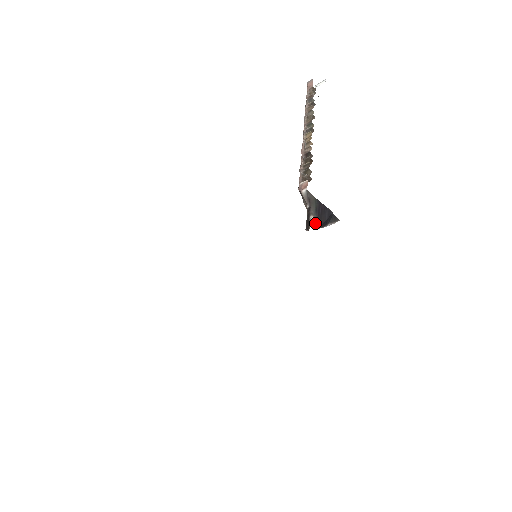
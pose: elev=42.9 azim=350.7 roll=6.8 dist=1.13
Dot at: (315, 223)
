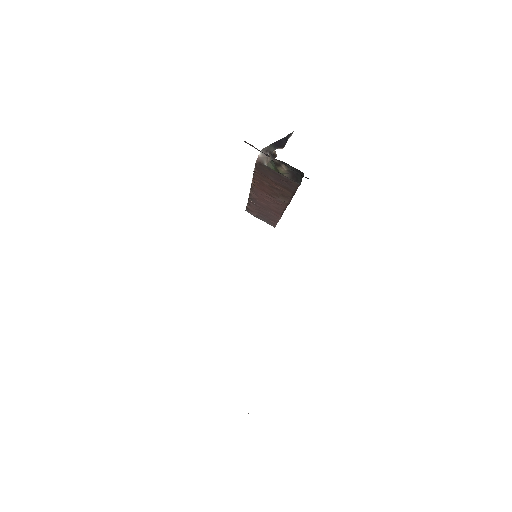
Dot at: (278, 148)
